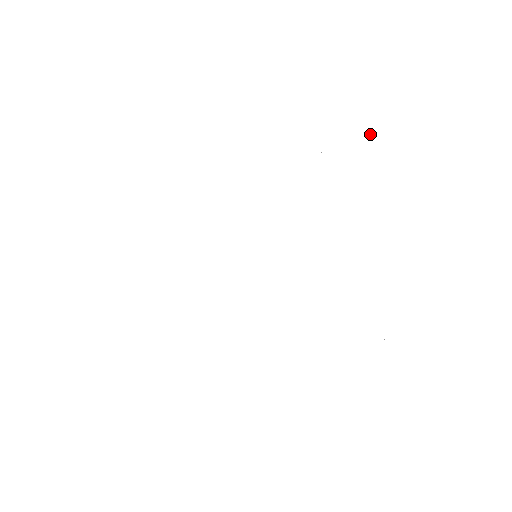
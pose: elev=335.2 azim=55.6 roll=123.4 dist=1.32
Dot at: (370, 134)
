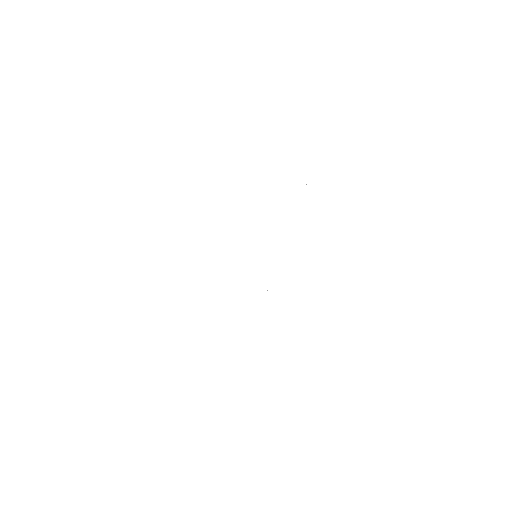
Dot at: occluded
